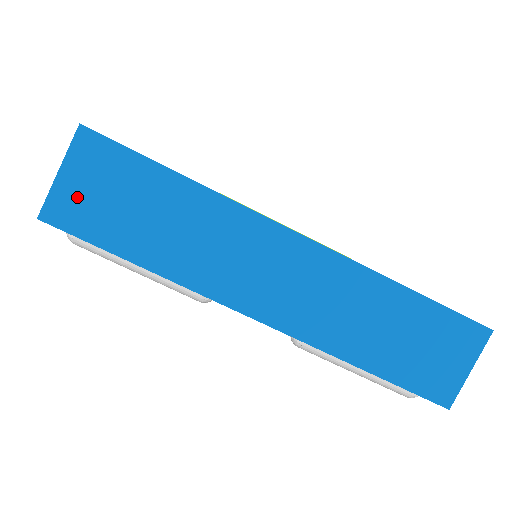
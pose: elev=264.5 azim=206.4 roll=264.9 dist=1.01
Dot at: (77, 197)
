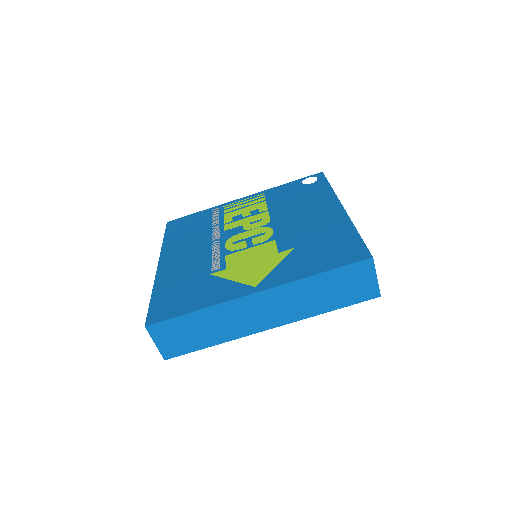
Dot at: (169, 345)
